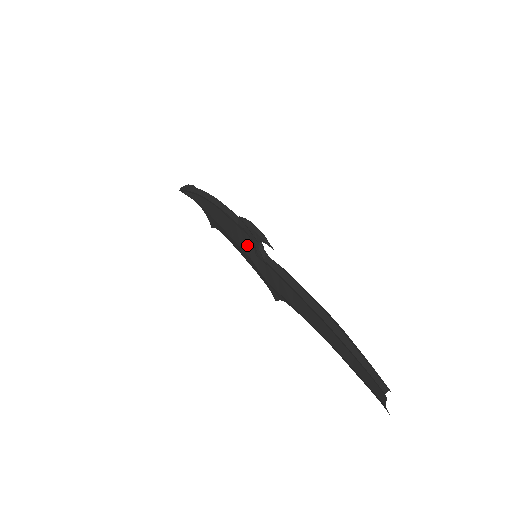
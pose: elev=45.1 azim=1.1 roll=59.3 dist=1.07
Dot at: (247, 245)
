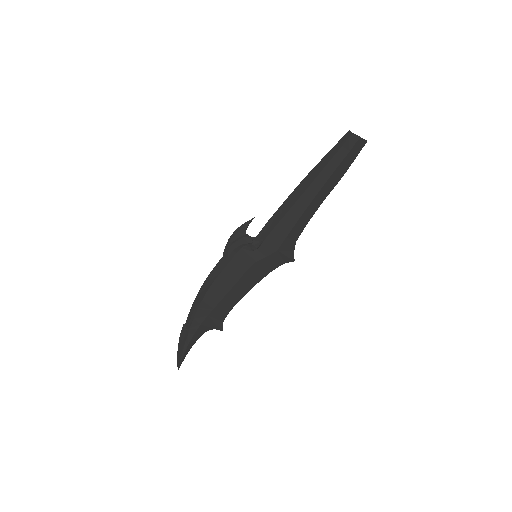
Dot at: (245, 258)
